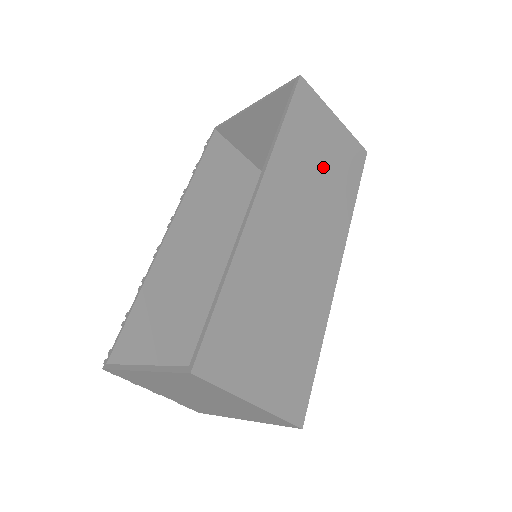
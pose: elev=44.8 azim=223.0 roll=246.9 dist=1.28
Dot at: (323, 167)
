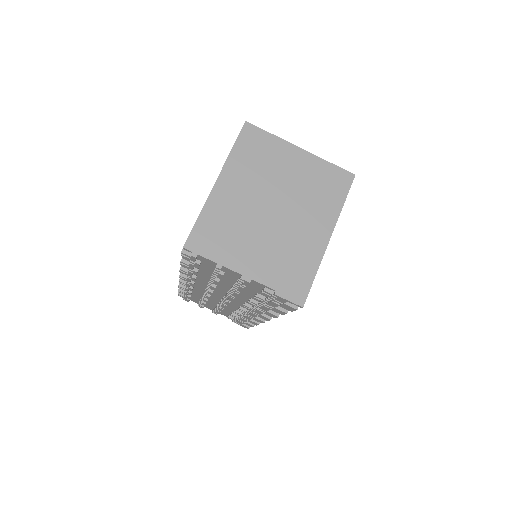
Dot at: occluded
